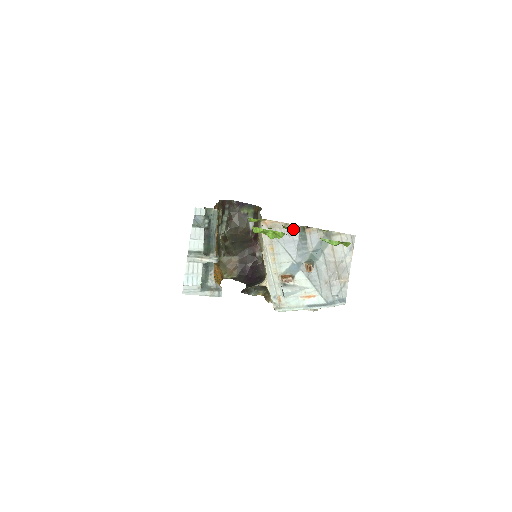
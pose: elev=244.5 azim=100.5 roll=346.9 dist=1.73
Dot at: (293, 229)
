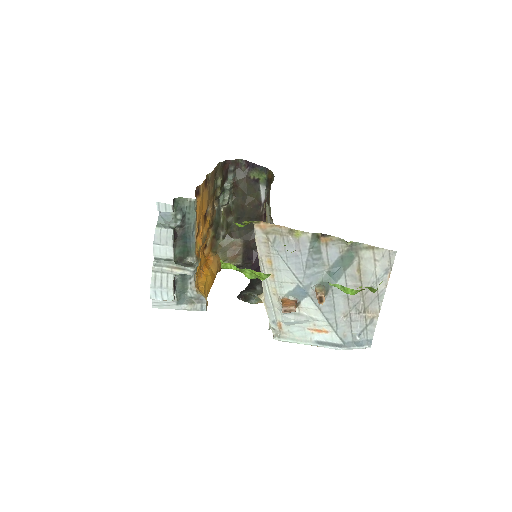
Dot at: (293, 251)
